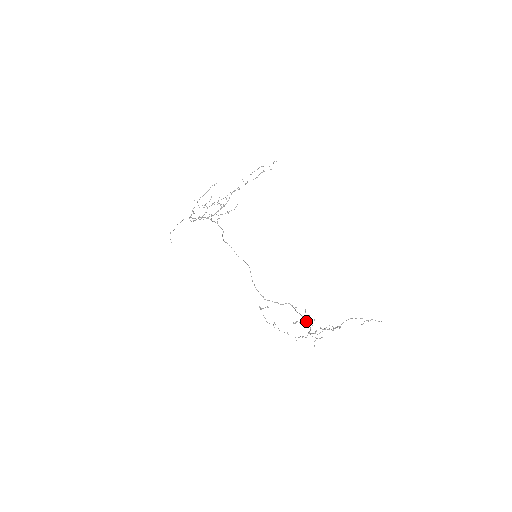
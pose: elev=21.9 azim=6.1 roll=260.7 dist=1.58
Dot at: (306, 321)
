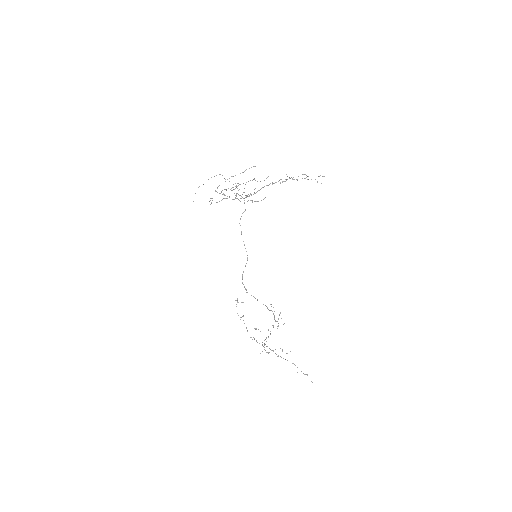
Dot at: (268, 330)
